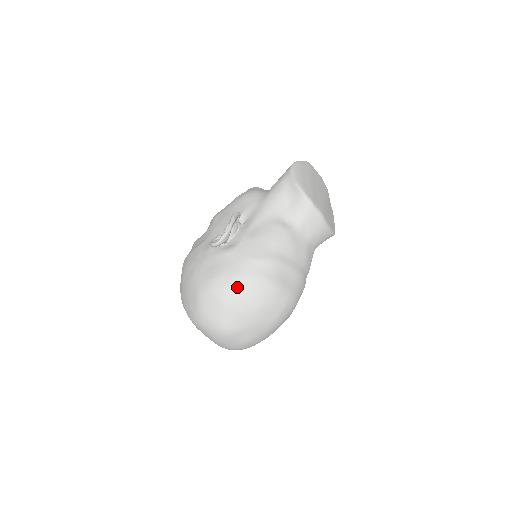
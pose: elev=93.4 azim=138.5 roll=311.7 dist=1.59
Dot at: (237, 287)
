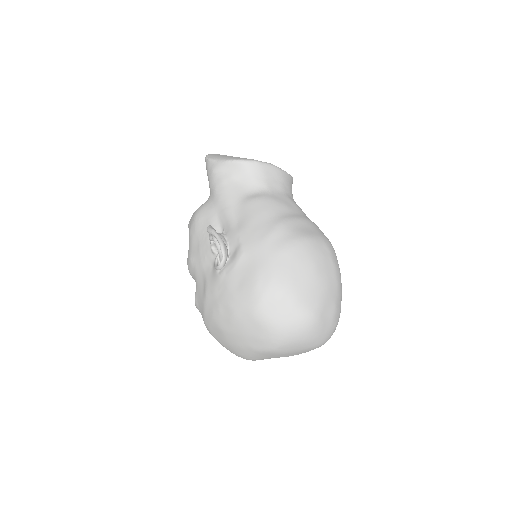
Dot at: (281, 269)
